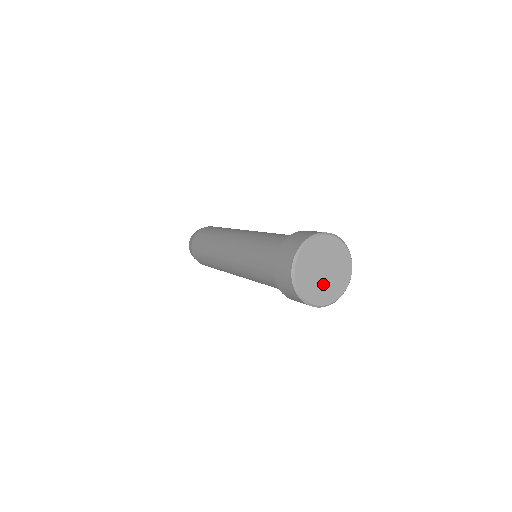
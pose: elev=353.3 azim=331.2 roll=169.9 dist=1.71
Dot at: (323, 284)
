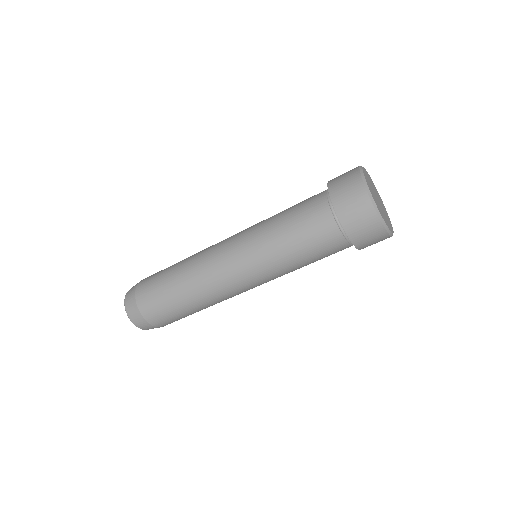
Dot at: (378, 204)
